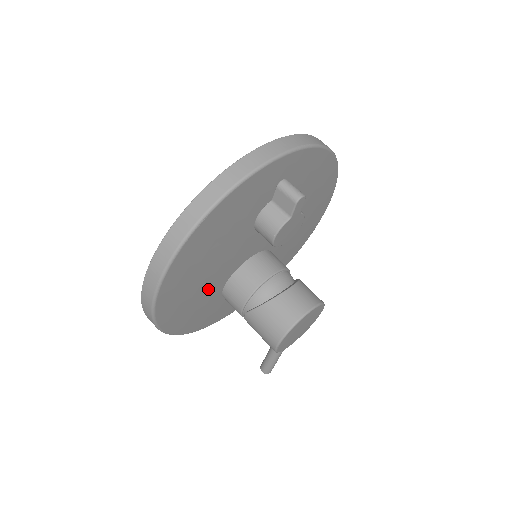
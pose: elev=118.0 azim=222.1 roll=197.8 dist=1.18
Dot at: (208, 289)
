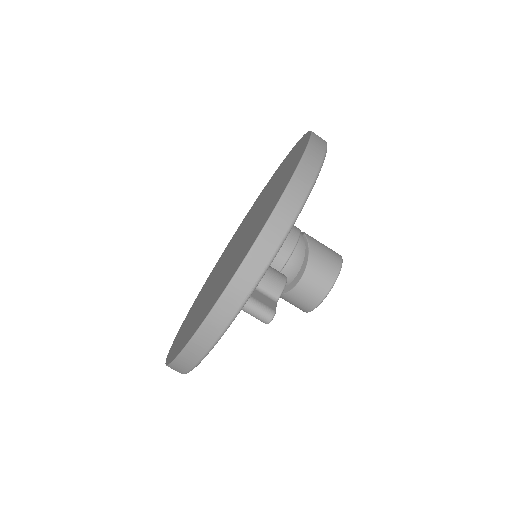
Dot at: occluded
